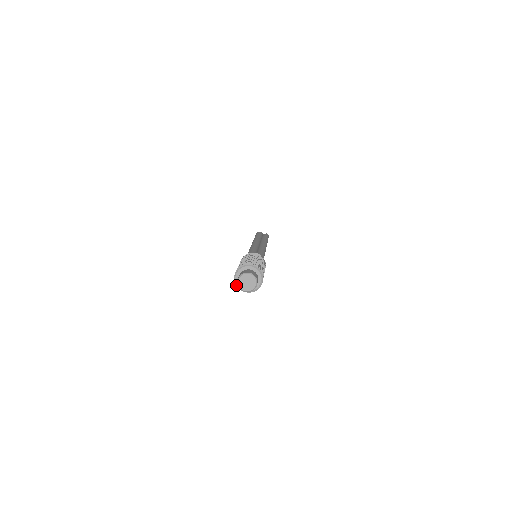
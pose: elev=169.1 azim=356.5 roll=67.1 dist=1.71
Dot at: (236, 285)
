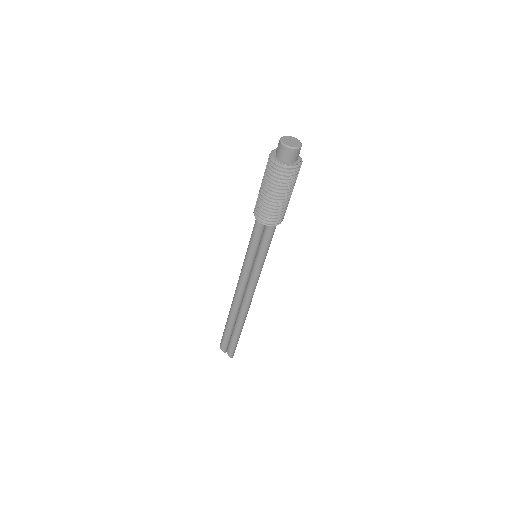
Dot at: (277, 165)
